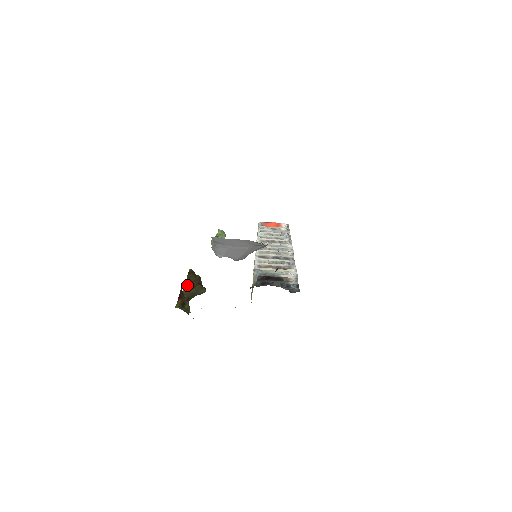
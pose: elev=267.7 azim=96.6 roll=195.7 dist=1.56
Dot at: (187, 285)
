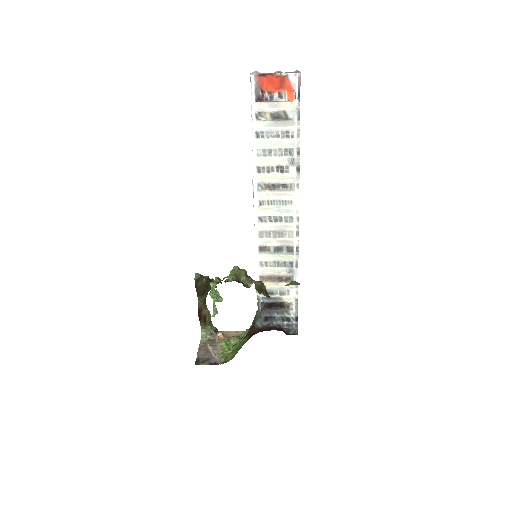
Dot at: (199, 295)
